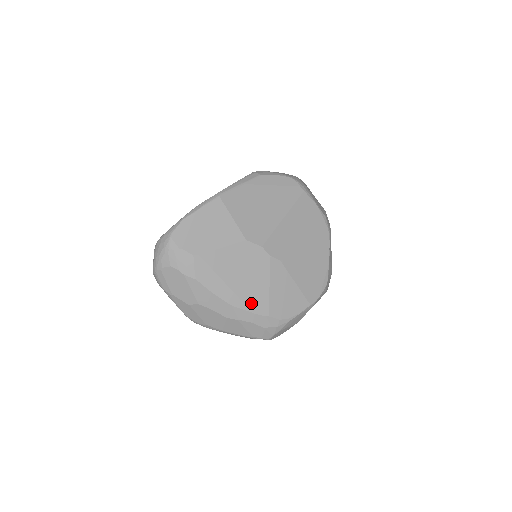
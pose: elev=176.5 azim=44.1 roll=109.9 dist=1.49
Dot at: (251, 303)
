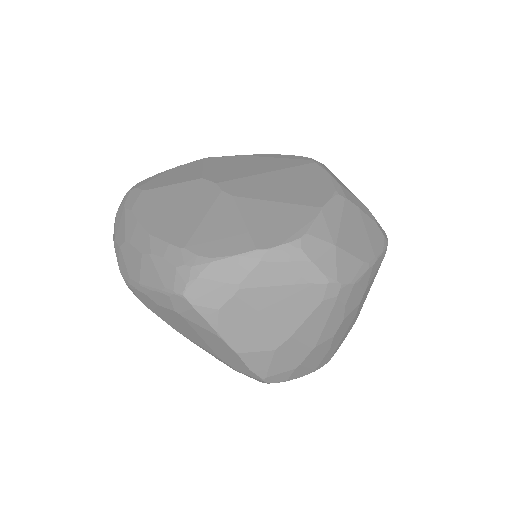
Dot at: (172, 233)
